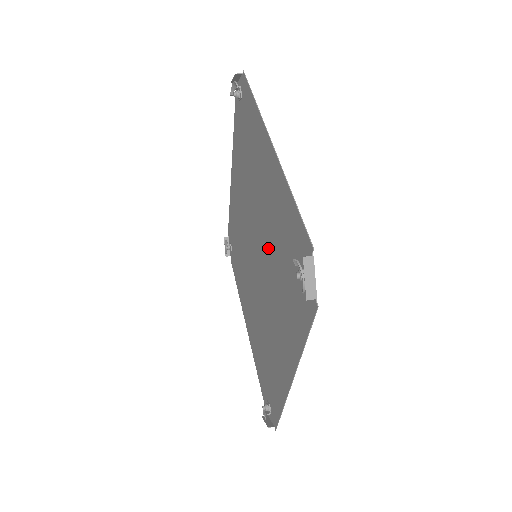
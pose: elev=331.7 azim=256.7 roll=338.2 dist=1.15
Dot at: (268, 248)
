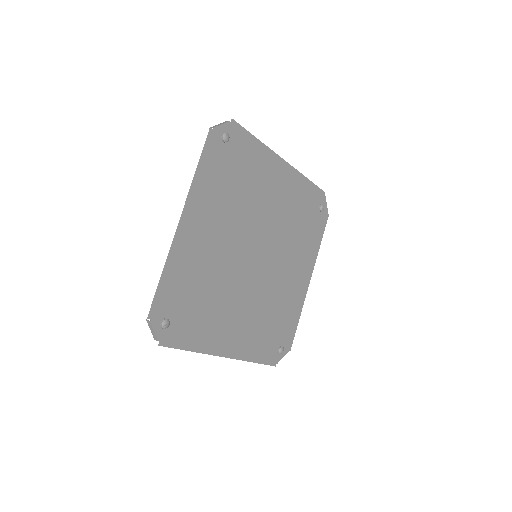
Dot at: (224, 269)
